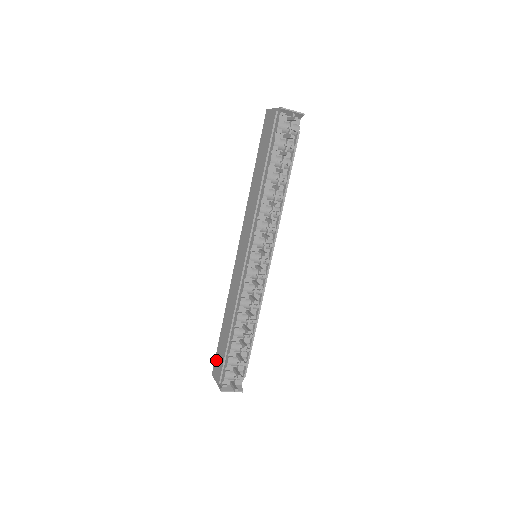
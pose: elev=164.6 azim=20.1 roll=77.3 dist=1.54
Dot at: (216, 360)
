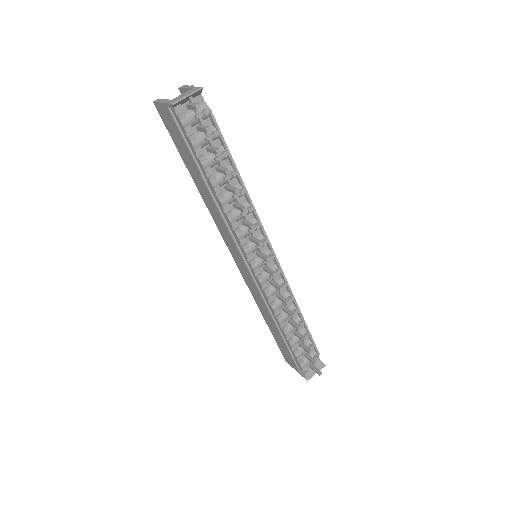
Dot at: (282, 352)
